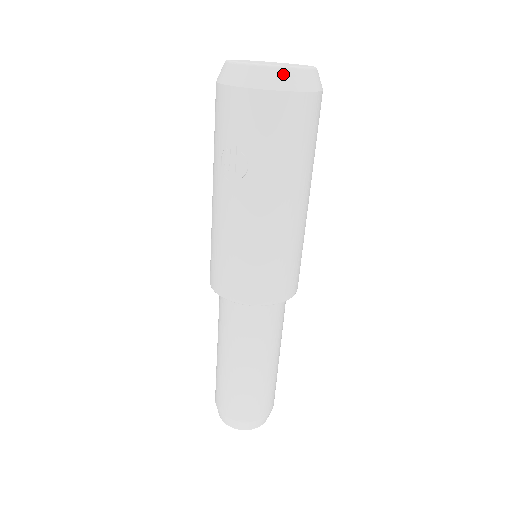
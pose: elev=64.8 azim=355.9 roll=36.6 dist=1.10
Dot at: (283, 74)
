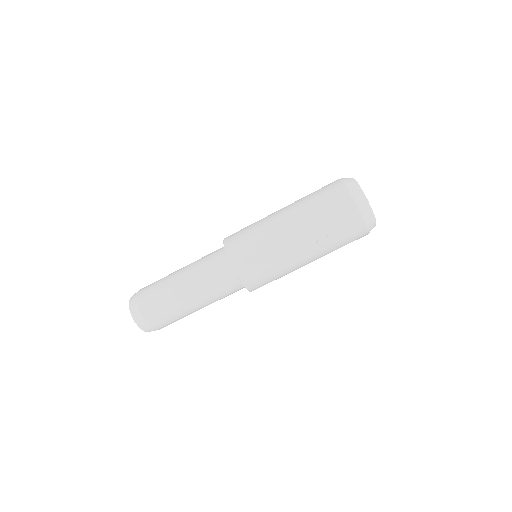
Dot at: occluded
